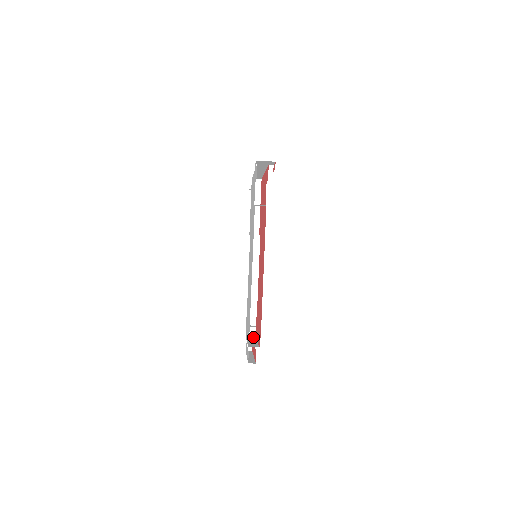
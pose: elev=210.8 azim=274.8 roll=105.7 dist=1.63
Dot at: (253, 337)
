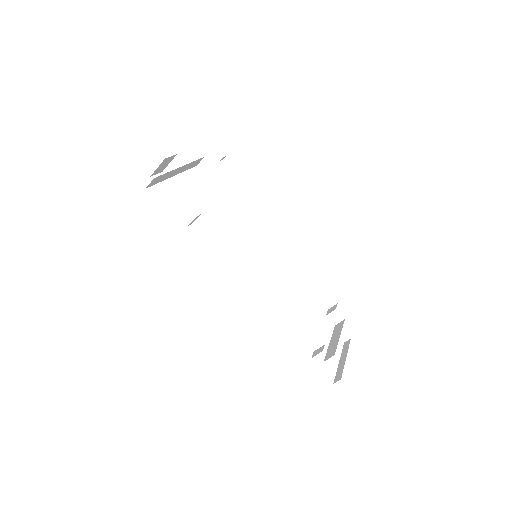
Dot at: (316, 353)
